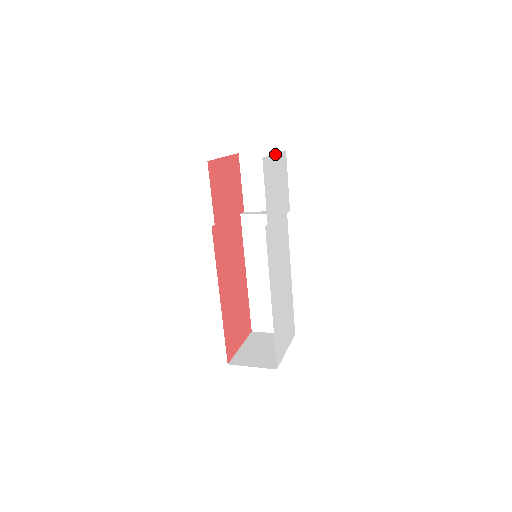
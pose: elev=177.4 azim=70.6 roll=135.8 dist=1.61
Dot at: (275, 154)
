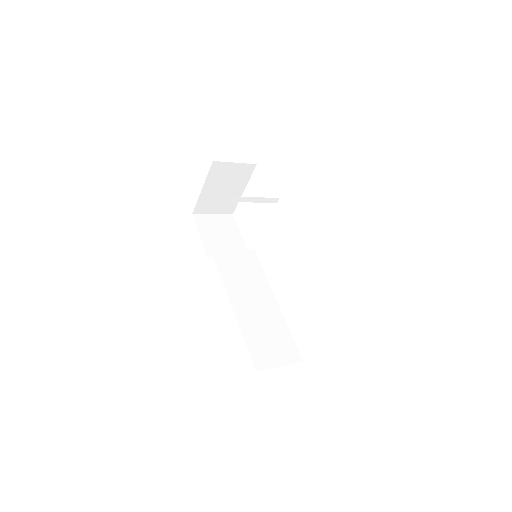
Dot at: occluded
